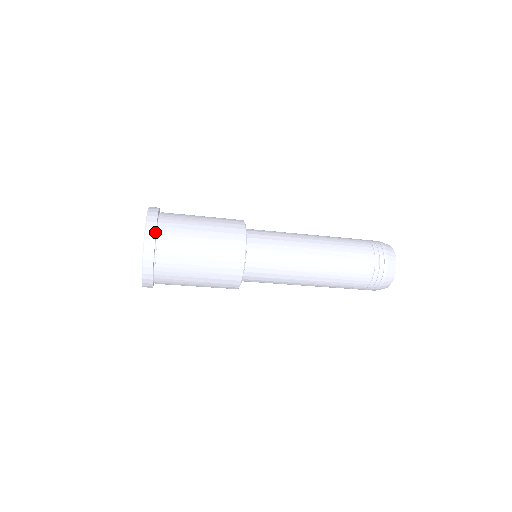
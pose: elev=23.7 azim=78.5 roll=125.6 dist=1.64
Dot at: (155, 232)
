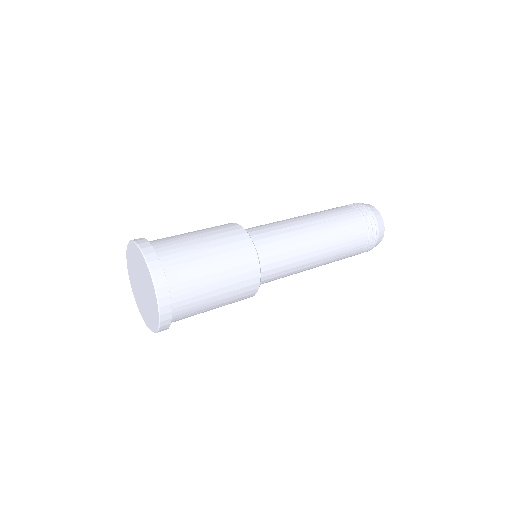
Dot at: (170, 321)
